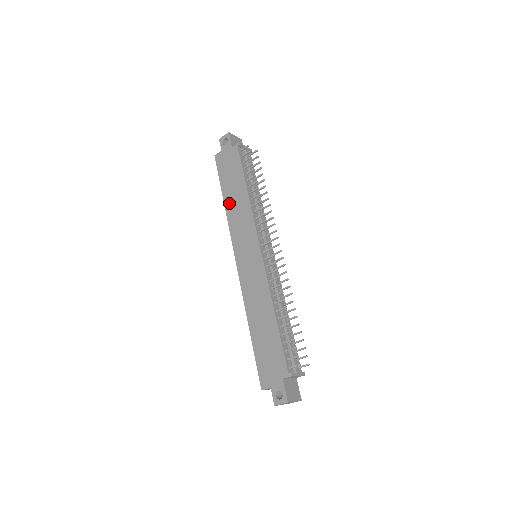
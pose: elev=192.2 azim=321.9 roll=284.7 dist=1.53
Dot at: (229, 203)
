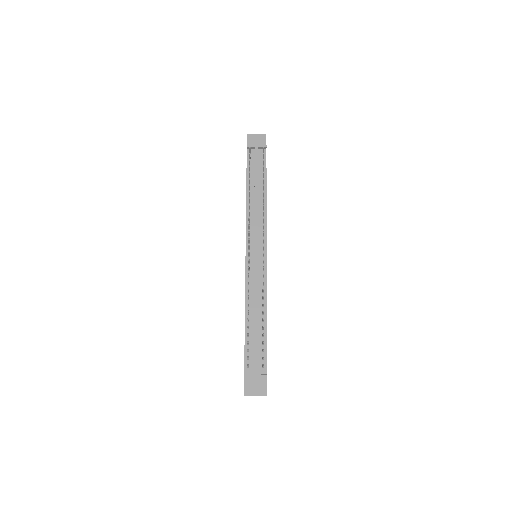
Dot at: occluded
